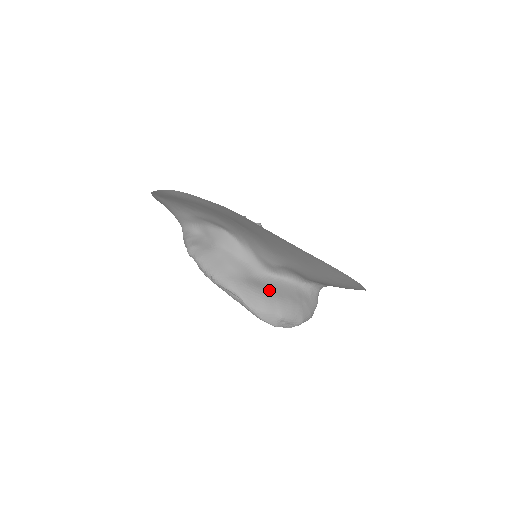
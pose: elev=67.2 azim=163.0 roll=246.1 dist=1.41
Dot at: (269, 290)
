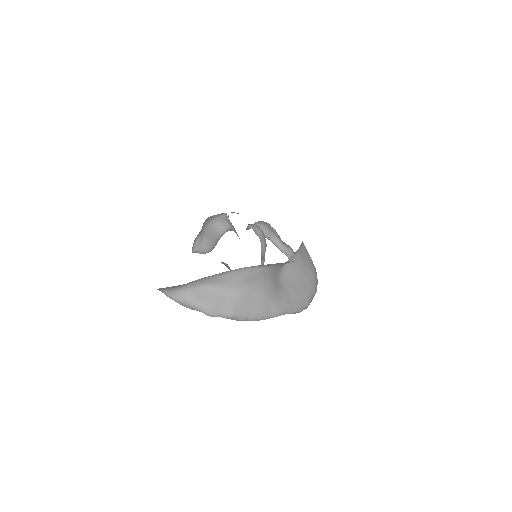
Dot at: (298, 281)
